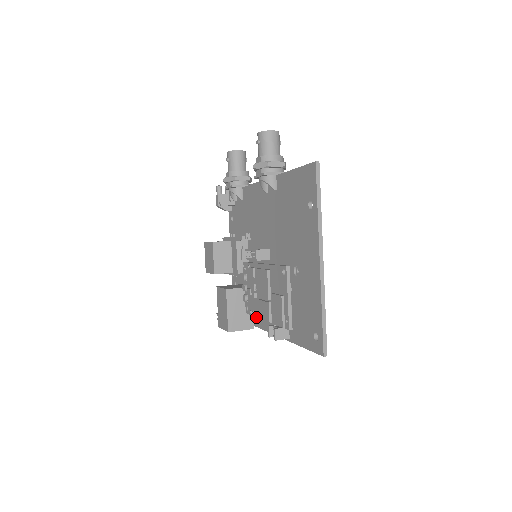
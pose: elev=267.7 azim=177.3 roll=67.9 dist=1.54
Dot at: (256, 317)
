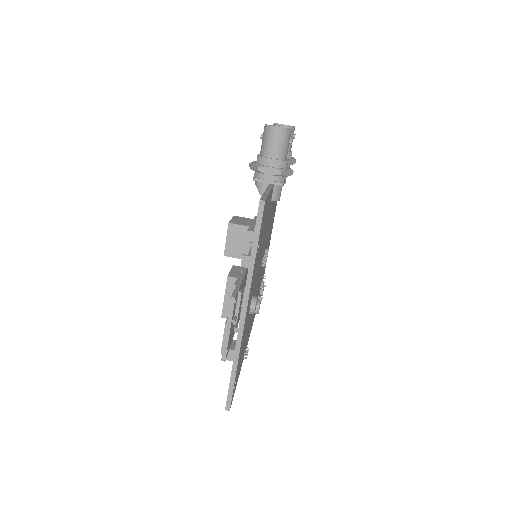
Dot at: occluded
